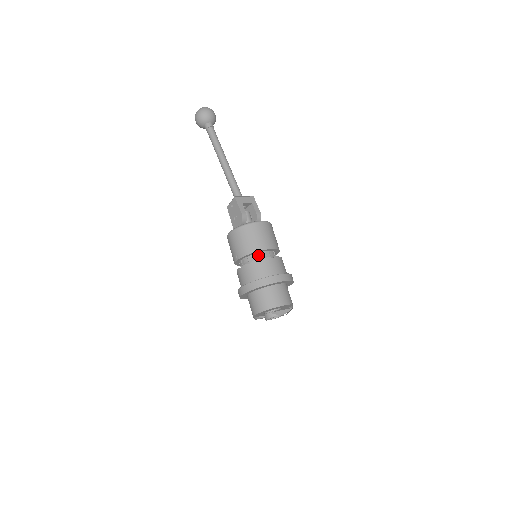
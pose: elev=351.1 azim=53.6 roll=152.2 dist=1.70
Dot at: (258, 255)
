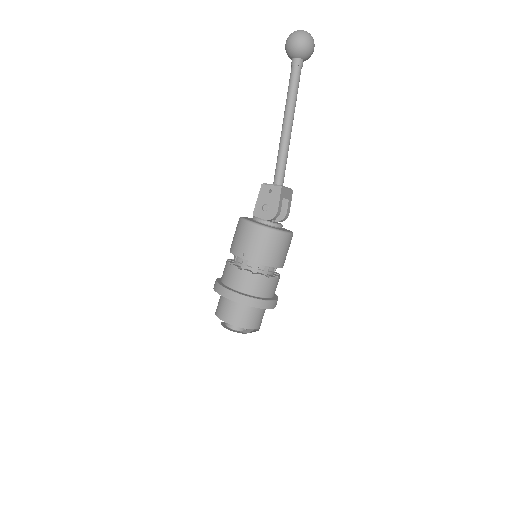
Dot at: (266, 267)
